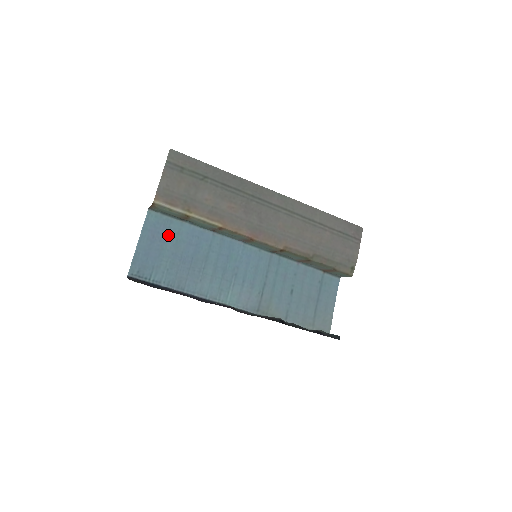
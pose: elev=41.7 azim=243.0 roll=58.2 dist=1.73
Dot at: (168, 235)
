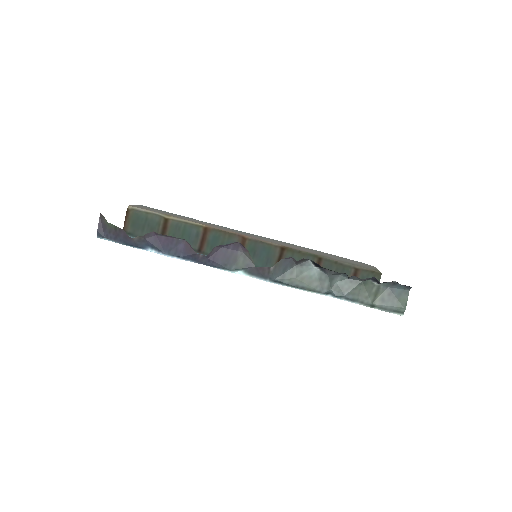
Dot at: occluded
